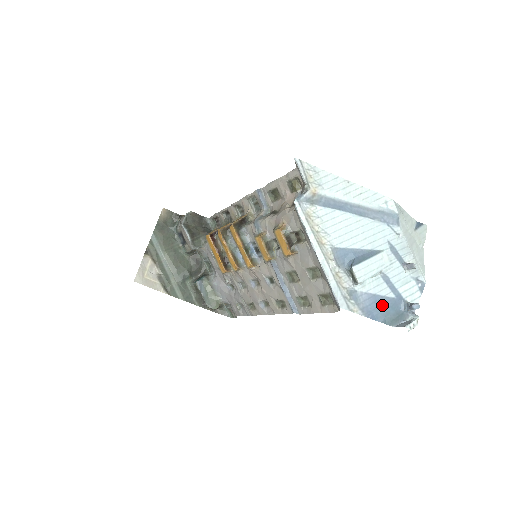
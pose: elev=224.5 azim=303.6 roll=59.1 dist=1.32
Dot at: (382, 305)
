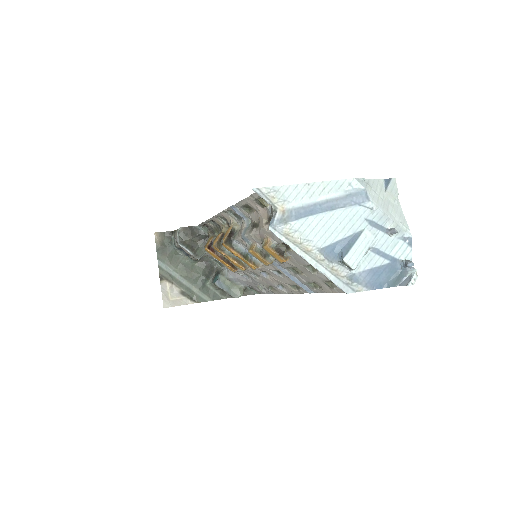
Dot at: (381, 274)
